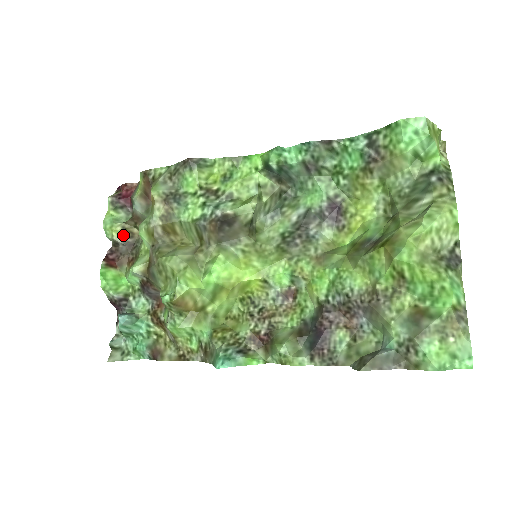
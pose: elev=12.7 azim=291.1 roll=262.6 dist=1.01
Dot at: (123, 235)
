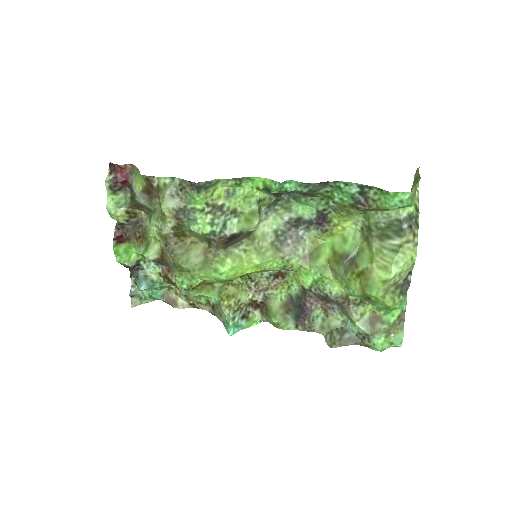
Dot at: (127, 217)
